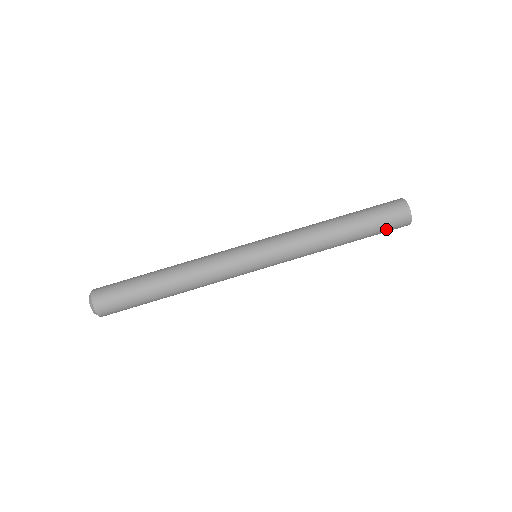
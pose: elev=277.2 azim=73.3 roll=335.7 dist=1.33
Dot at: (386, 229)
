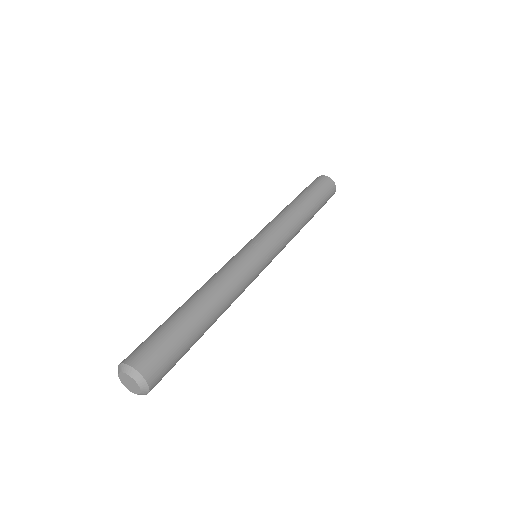
Dot at: (322, 189)
